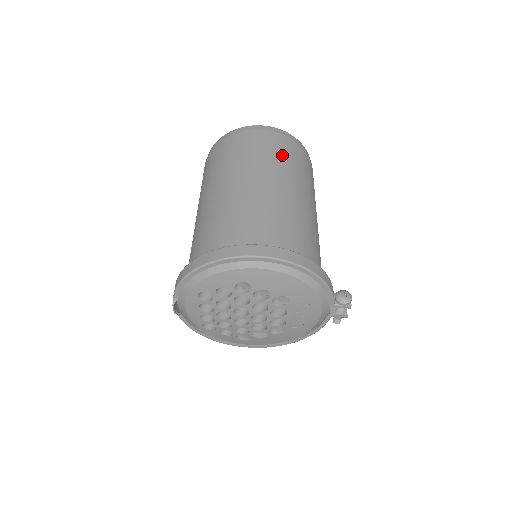
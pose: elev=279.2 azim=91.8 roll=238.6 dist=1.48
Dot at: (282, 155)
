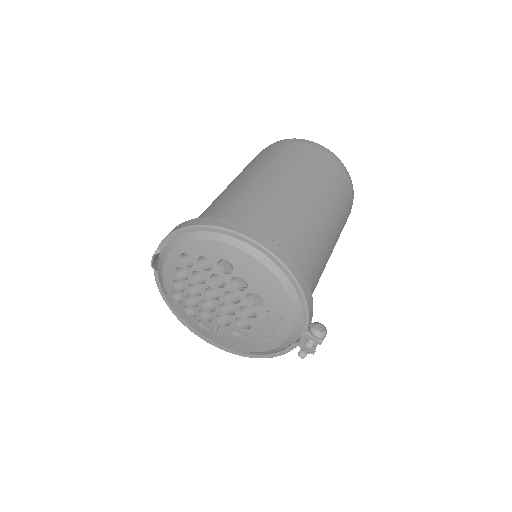
Dot at: (327, 177)
